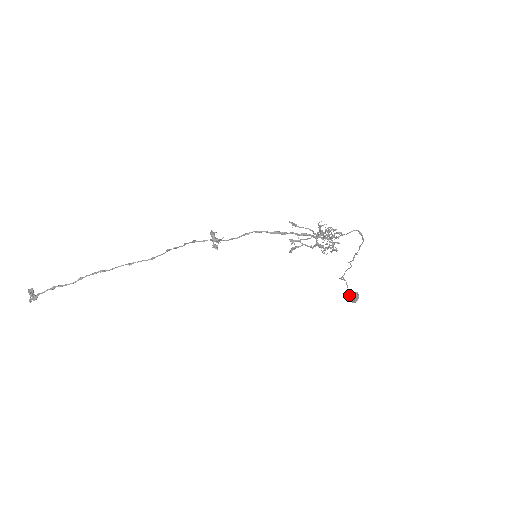
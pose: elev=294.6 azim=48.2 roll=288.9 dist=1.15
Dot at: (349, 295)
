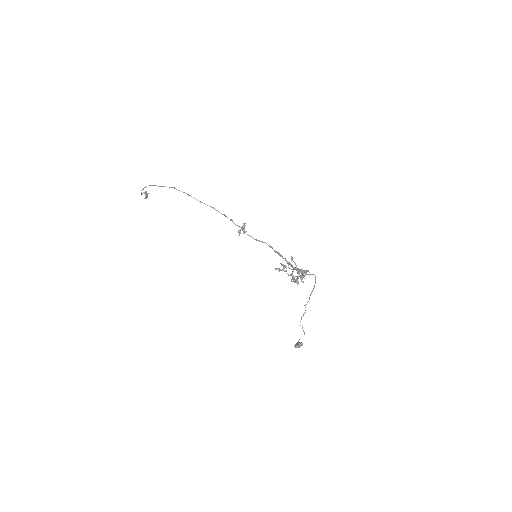
Dot at: occluded
